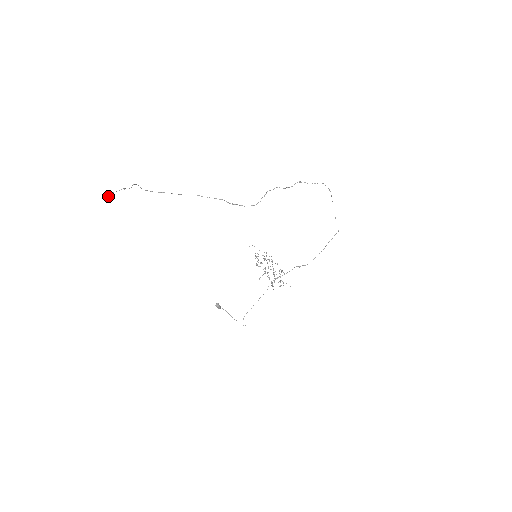
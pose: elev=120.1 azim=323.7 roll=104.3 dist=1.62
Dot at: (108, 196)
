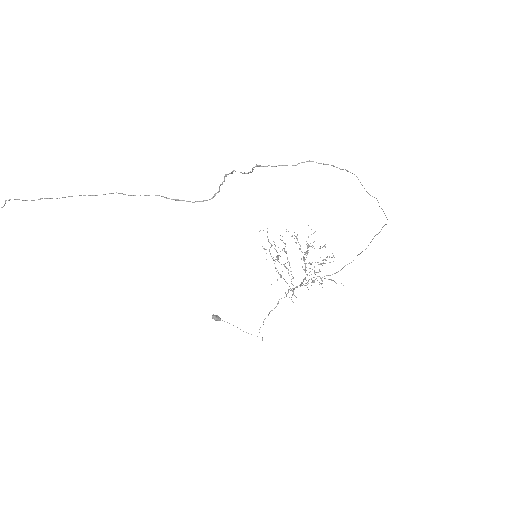
Dot at: out of frame
